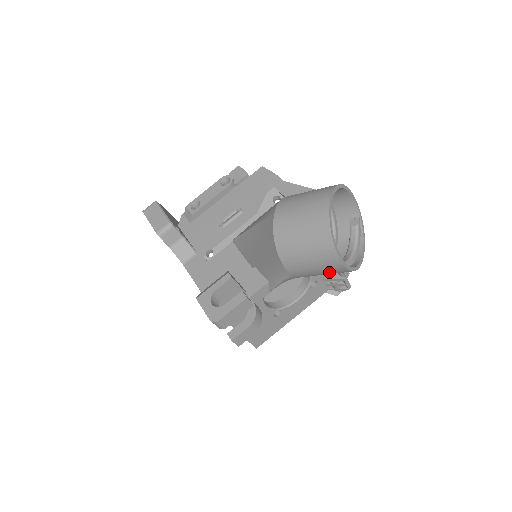
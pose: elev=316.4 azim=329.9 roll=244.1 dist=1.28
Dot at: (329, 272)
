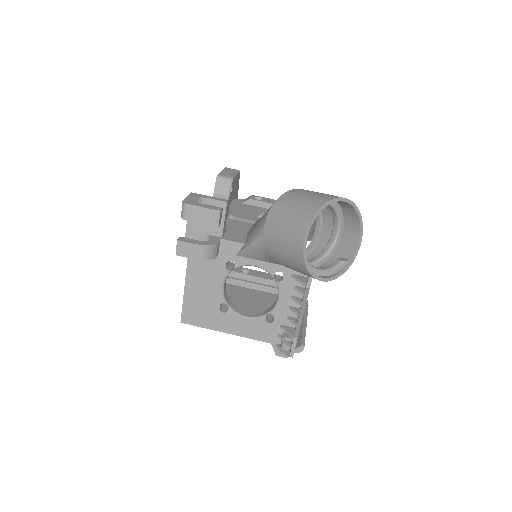
Dot at: (289, 251)
